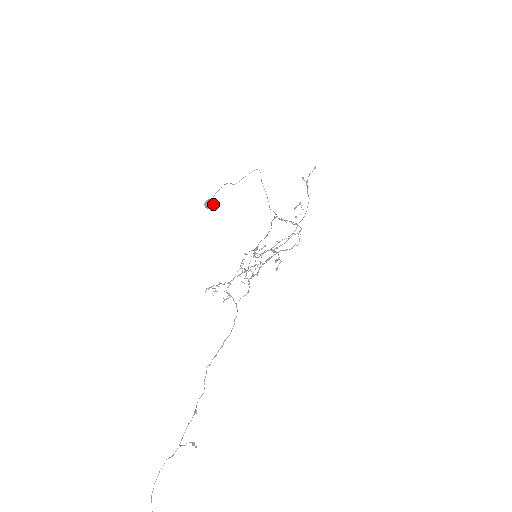
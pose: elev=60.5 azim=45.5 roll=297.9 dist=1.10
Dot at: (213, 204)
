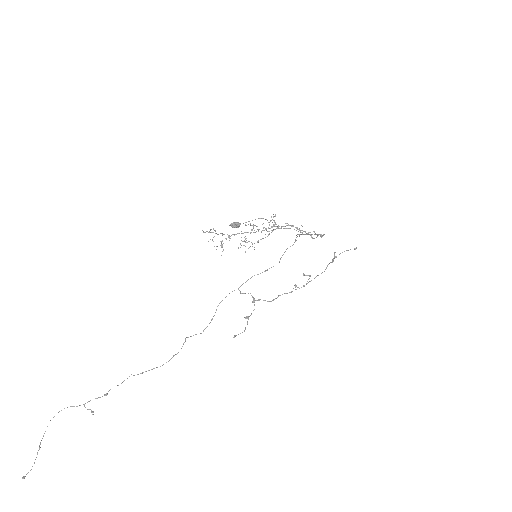
Dot at: (238, 227)
